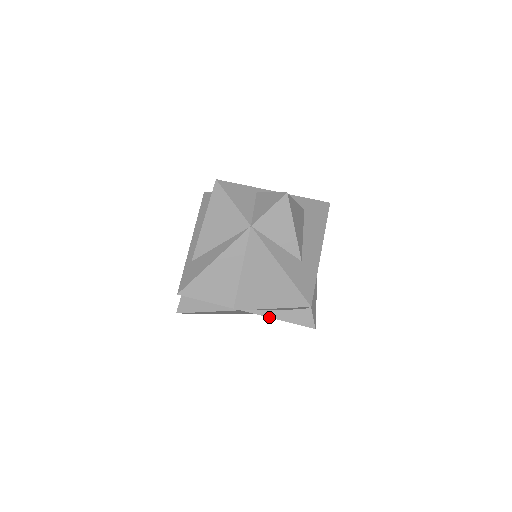
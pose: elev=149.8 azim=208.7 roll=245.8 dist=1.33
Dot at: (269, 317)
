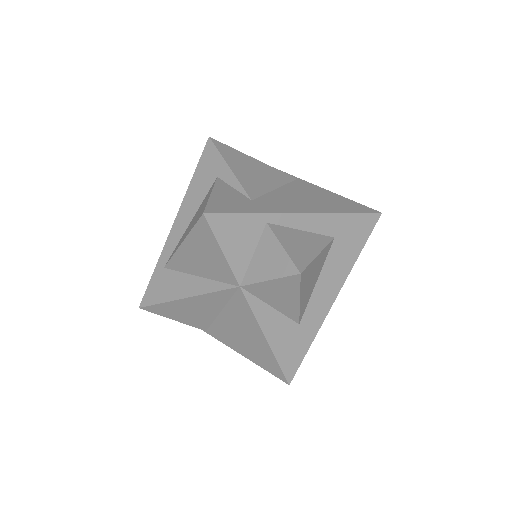
Dot at: occluded
